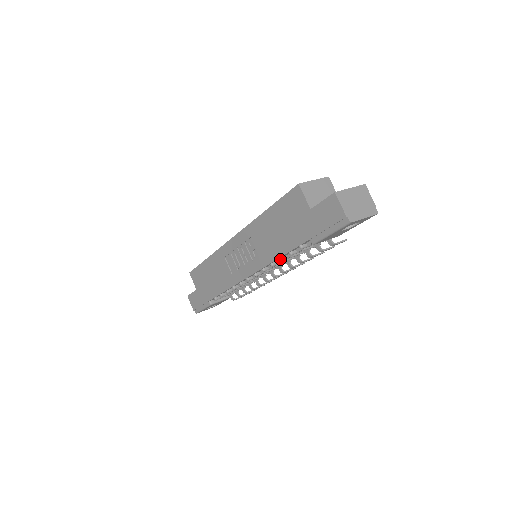
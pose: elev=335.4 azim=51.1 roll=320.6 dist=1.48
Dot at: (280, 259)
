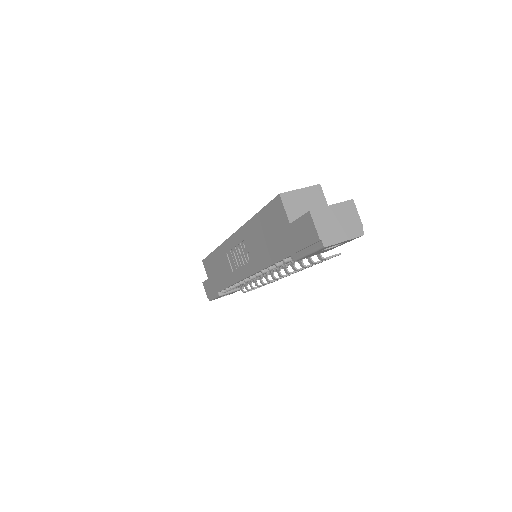
Dot at: (268, 268)
